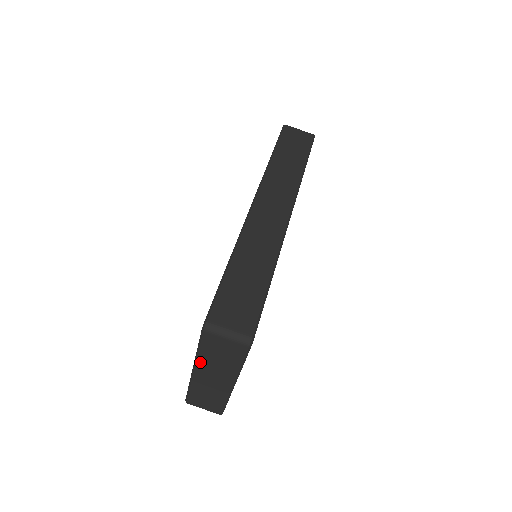
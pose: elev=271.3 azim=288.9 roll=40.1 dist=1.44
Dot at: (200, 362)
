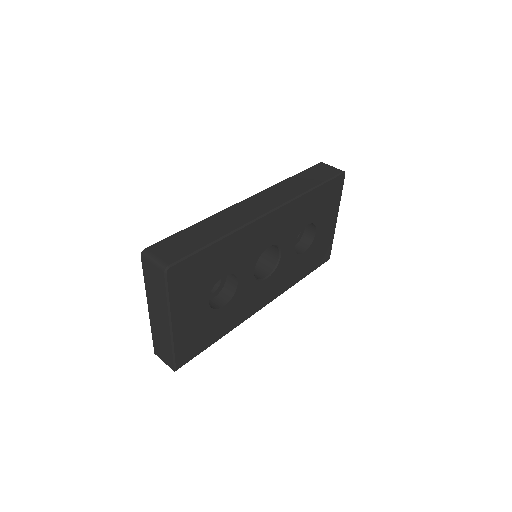
Dot at: (148, 295)
